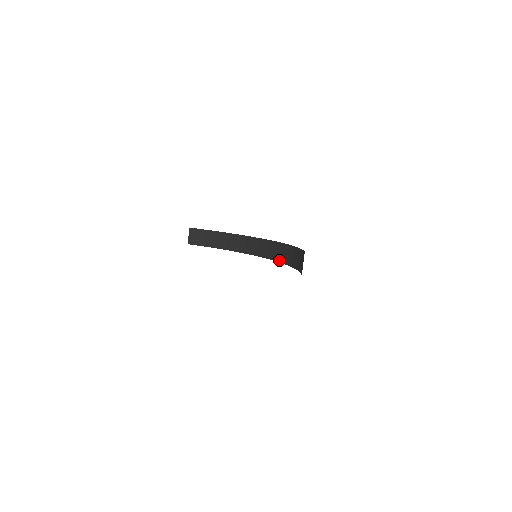
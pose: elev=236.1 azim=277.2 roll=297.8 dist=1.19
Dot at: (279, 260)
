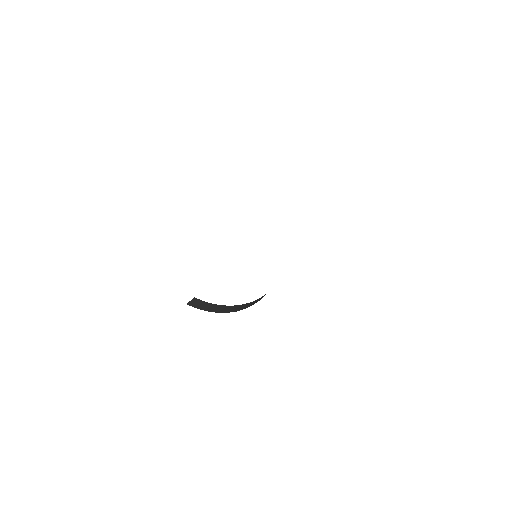
Dot at: occluded
